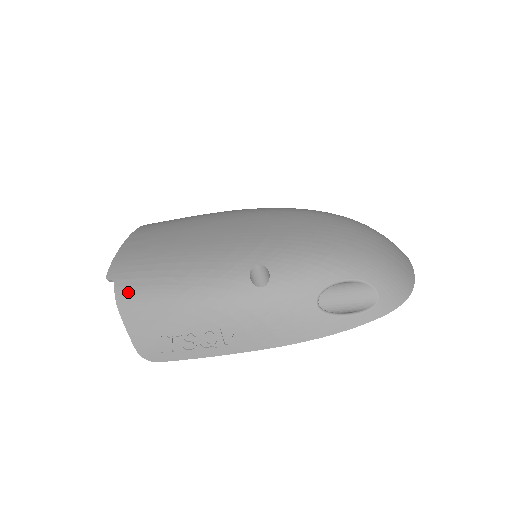
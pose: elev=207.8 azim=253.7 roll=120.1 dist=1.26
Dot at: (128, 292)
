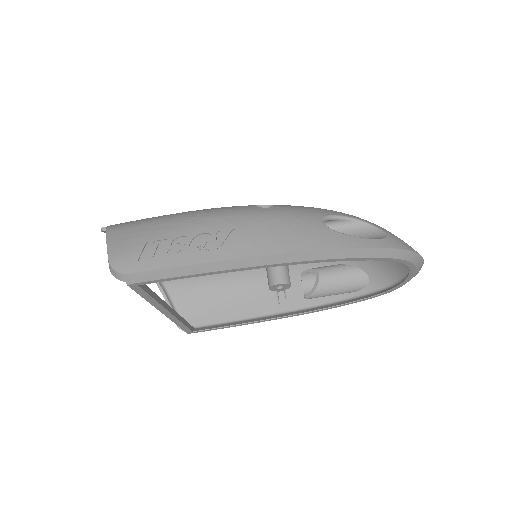
Dot at: (123, 223)
